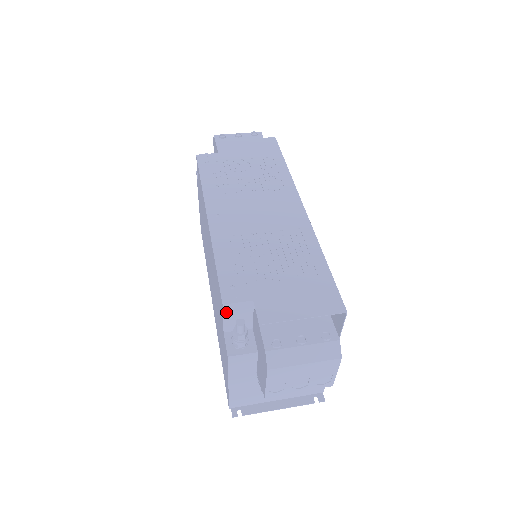
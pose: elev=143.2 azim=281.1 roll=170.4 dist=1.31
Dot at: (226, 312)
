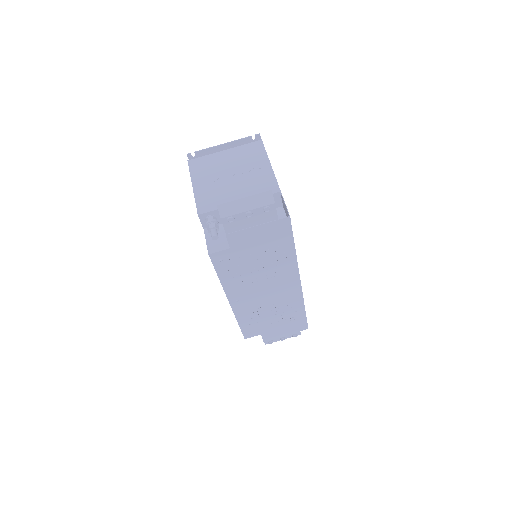
Dot at: occluded
